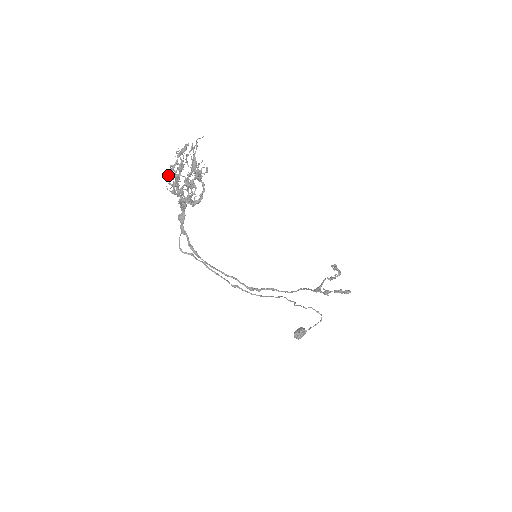
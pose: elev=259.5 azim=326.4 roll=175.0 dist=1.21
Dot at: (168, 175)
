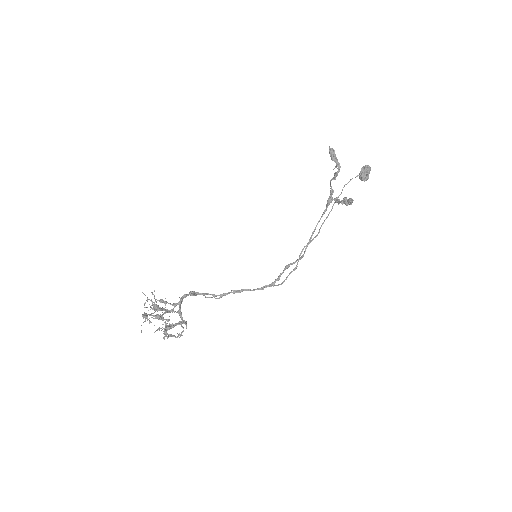
Dot at: occluded
